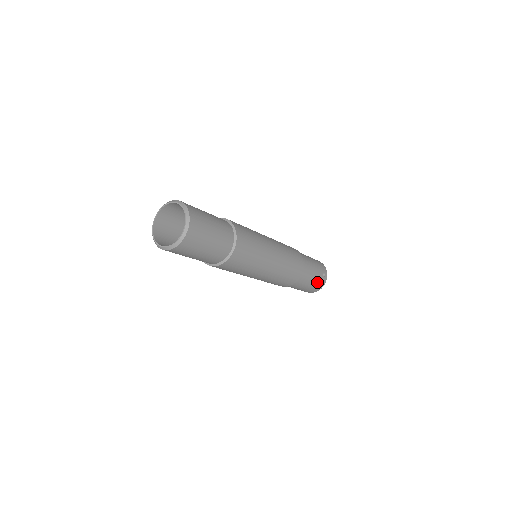
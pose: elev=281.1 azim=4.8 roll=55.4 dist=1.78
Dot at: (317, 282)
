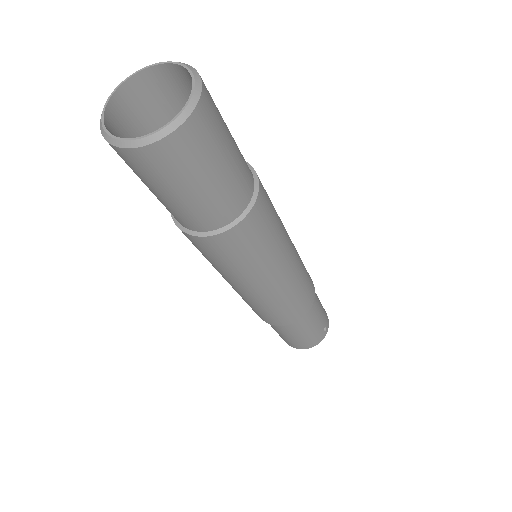
Dot at: (313, 336)
